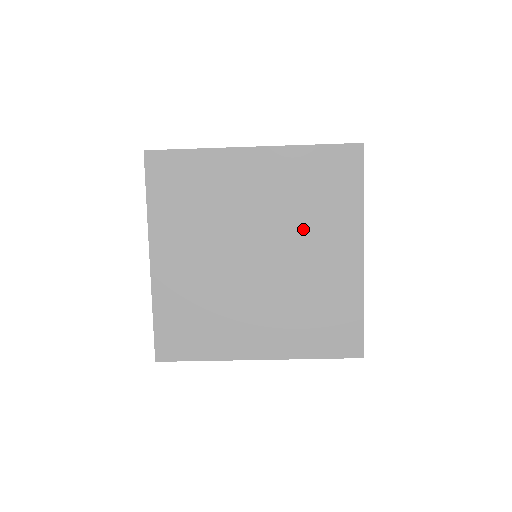
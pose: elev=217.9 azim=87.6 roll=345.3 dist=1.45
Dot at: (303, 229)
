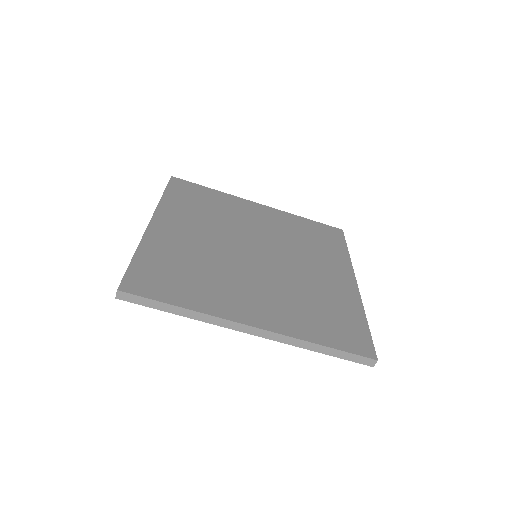
Dot at: (301, 252)
